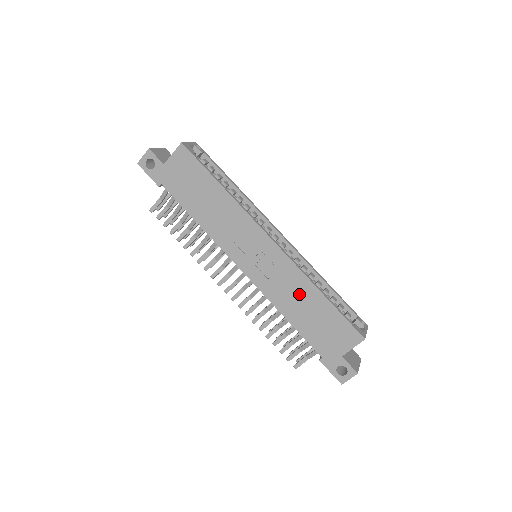
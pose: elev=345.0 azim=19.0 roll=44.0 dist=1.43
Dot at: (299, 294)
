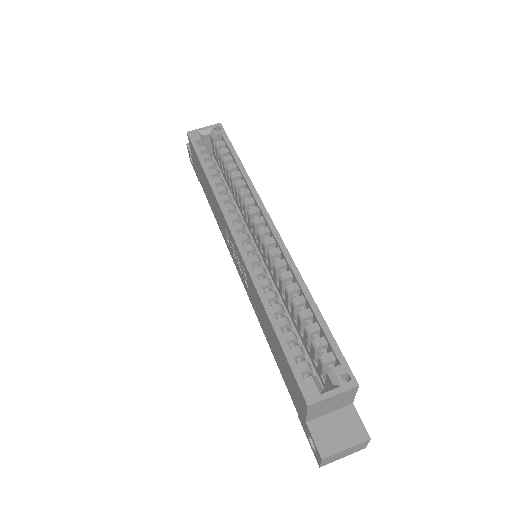
Dot at: (262, 314)
